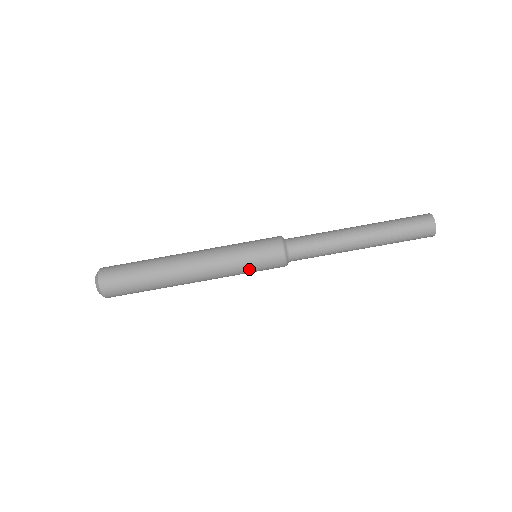
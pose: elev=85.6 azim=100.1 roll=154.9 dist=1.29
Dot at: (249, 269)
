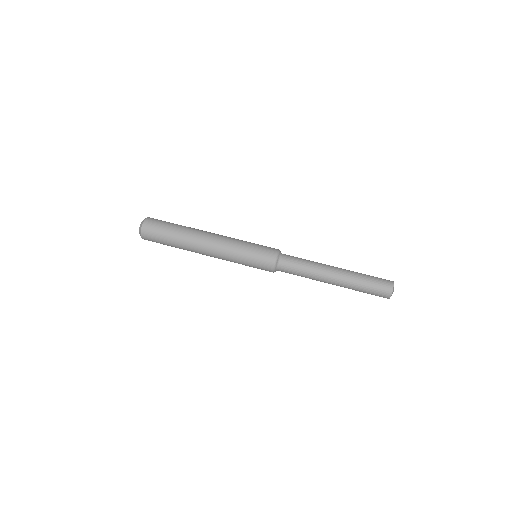
Dot at: (248, 252)
